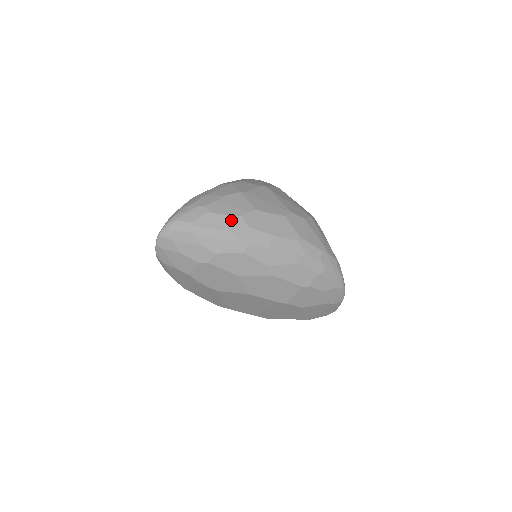
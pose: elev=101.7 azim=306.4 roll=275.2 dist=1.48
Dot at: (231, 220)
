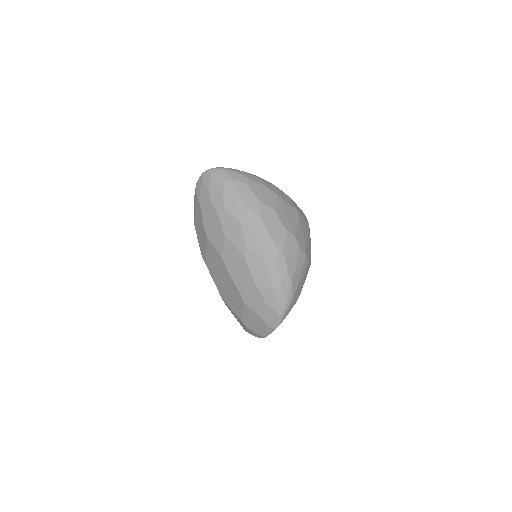
Dot at: (253, 199)
